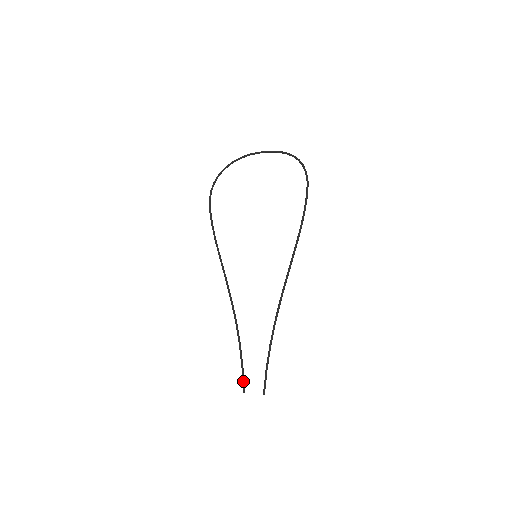
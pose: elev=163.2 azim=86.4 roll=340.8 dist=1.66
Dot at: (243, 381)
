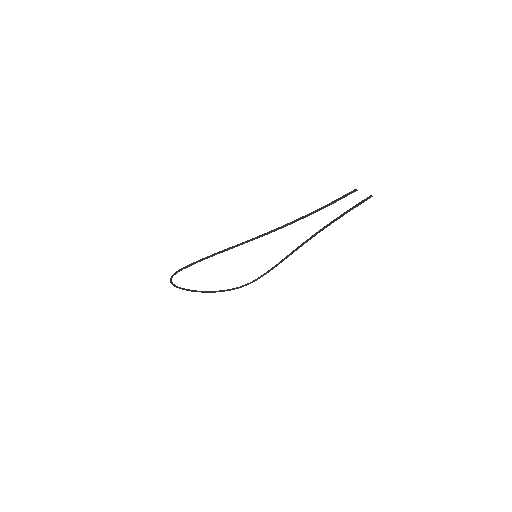
Dot at: (345, 195)
